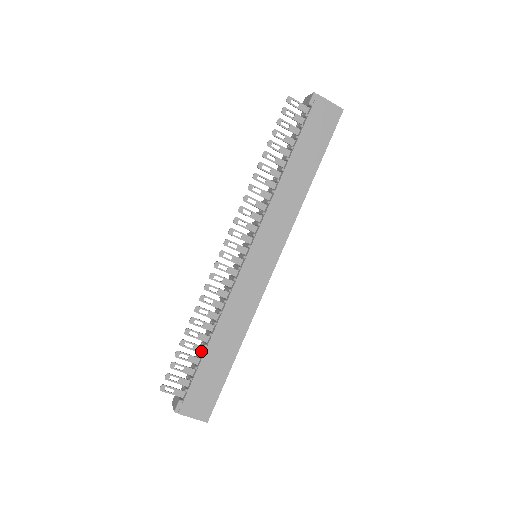
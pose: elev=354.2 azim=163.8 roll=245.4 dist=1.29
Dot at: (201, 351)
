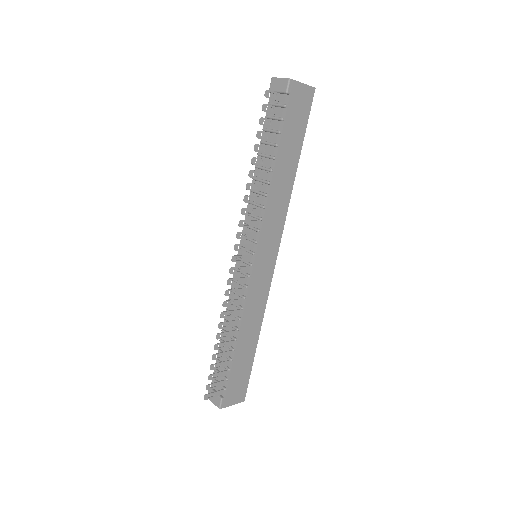
Dot at: (229, 355)
